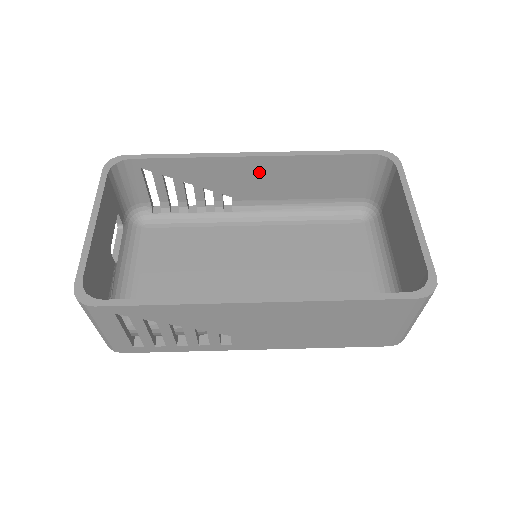
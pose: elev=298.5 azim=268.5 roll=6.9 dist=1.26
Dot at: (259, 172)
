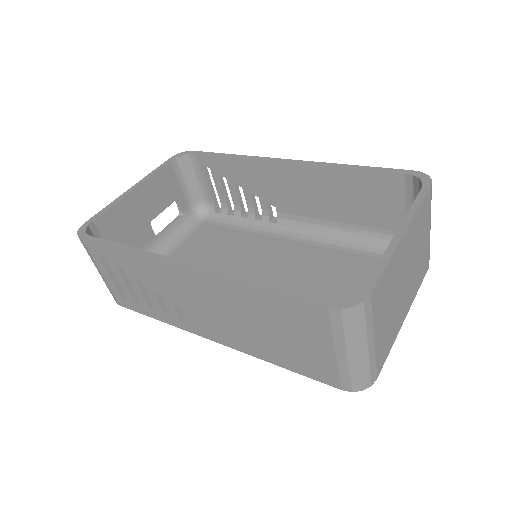
Dot at: (294, 181)
